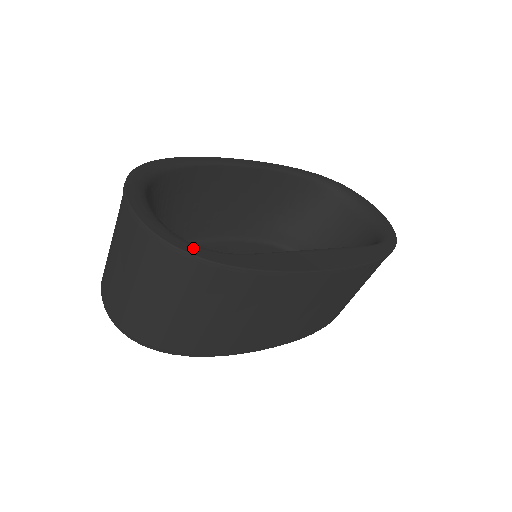
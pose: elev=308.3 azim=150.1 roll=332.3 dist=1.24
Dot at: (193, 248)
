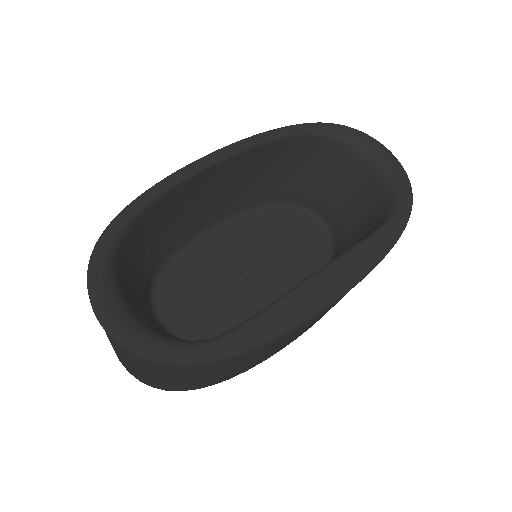
Dot at: (177, 354)
